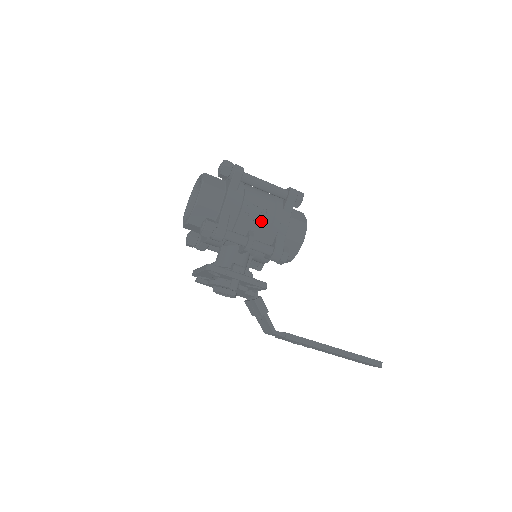
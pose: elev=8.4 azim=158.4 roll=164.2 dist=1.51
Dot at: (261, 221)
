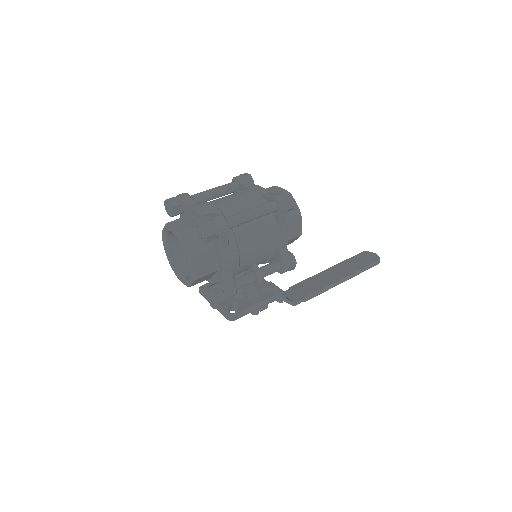
Dot at: (261, 253)
